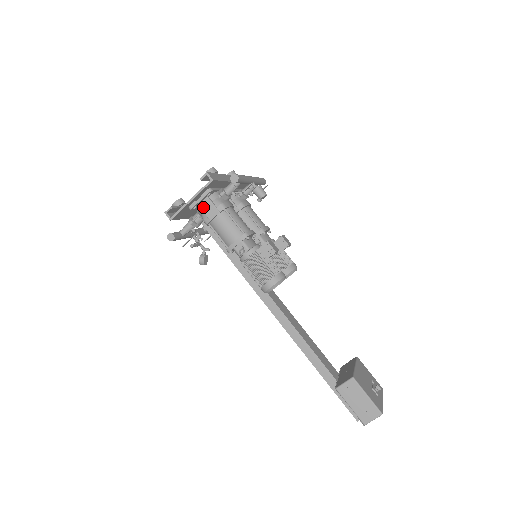
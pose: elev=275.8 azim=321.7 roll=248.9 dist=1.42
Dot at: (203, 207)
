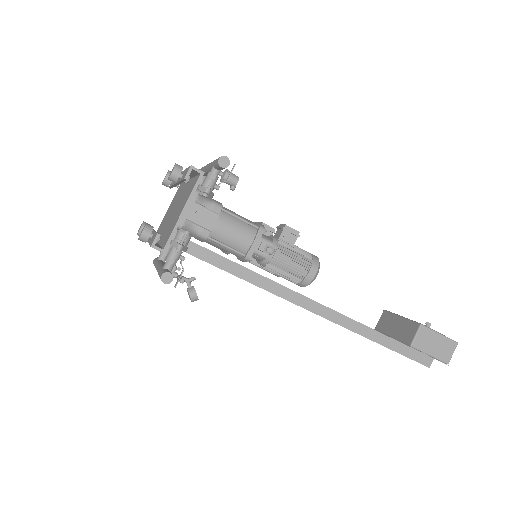
Dot at: (194, 218)
